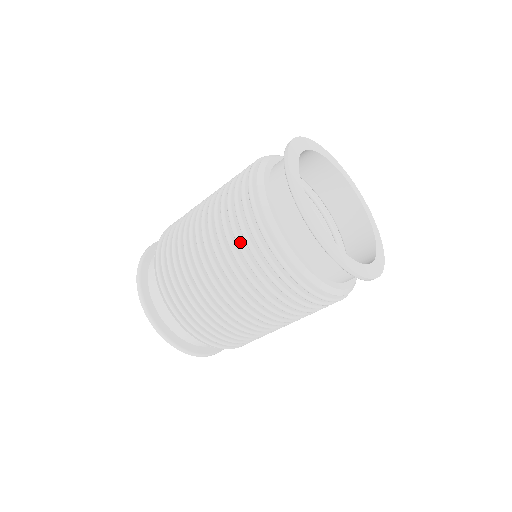
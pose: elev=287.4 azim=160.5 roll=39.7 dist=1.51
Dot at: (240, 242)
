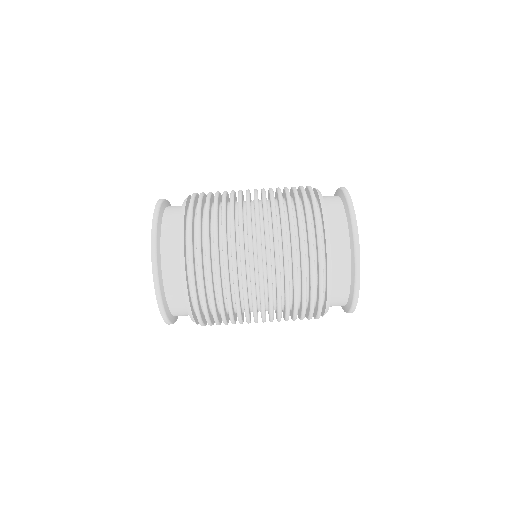
Dot at: (291, 201)
